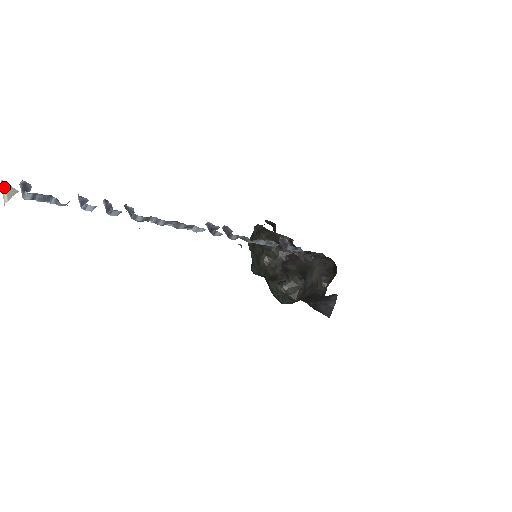
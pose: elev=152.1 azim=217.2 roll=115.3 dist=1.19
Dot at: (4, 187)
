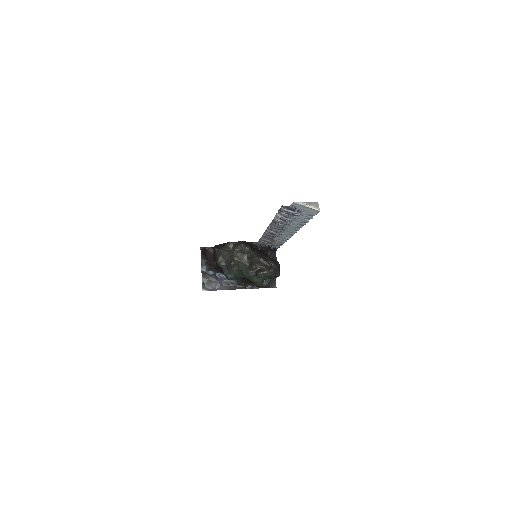
Dot at: (305, 204)
